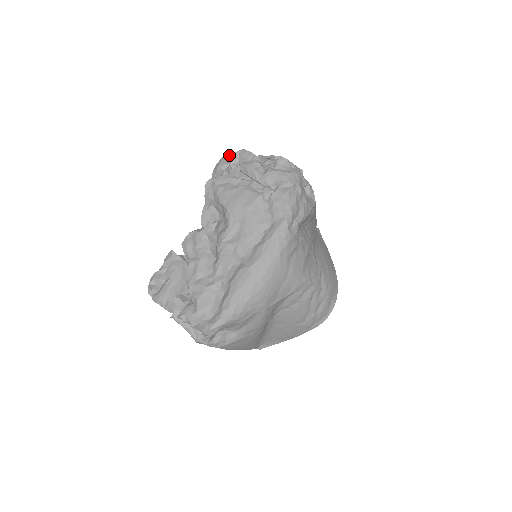
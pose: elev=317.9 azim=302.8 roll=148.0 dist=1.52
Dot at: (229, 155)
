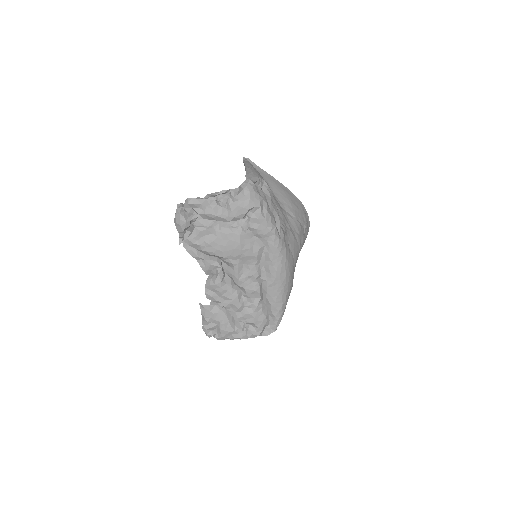
Dot at: (181, 211)
